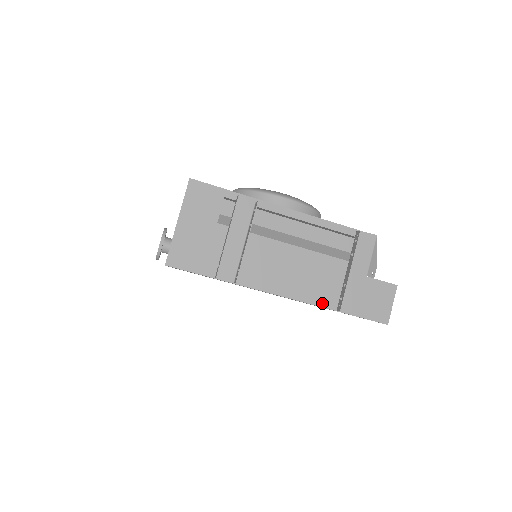
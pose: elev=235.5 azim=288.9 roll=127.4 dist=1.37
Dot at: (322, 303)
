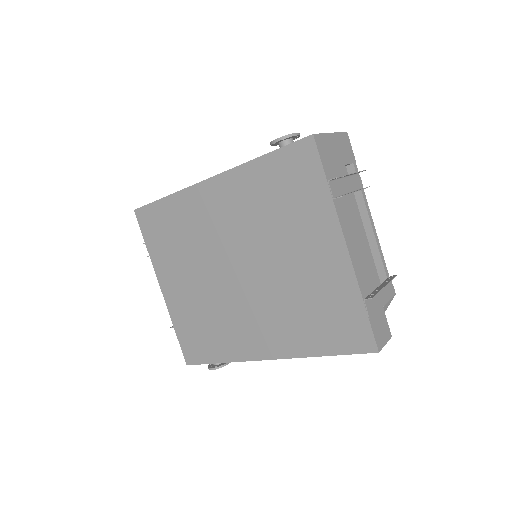
Dot at: (360, 283)
